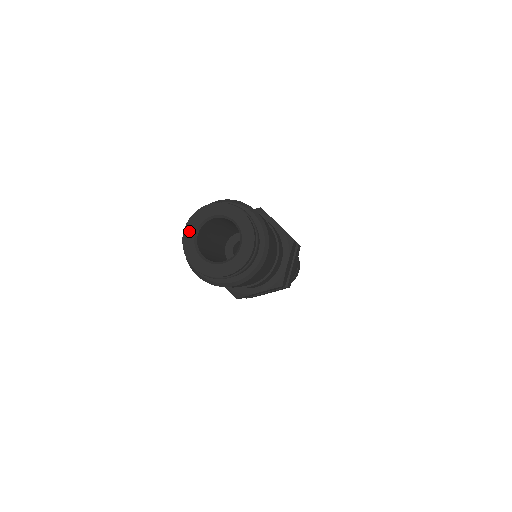
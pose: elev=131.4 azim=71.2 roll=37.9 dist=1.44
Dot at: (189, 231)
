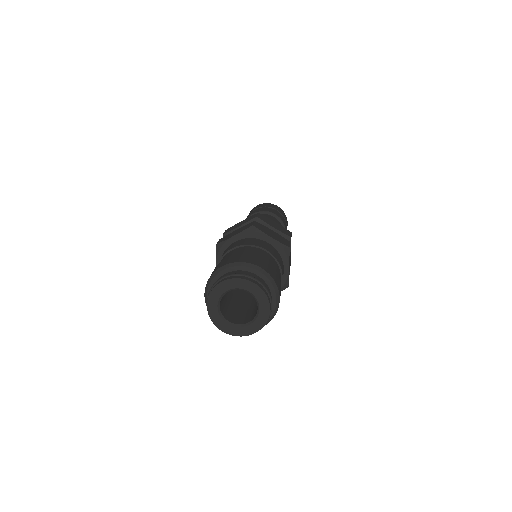
Dot at: (212, 306)
